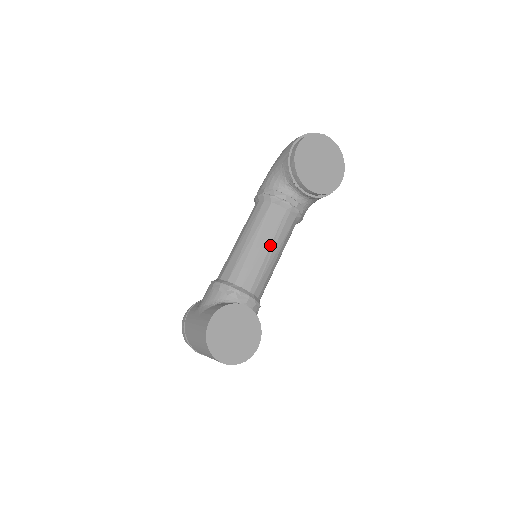
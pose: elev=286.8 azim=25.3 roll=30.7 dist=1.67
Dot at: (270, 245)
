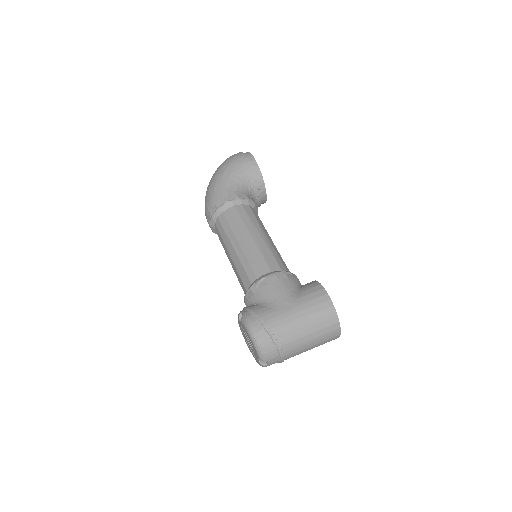
Dot at: occluded
